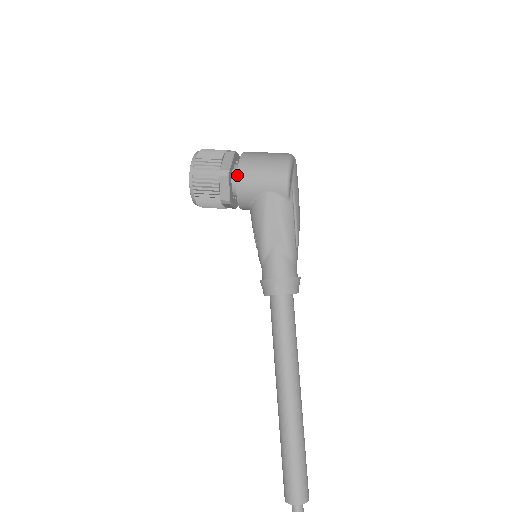
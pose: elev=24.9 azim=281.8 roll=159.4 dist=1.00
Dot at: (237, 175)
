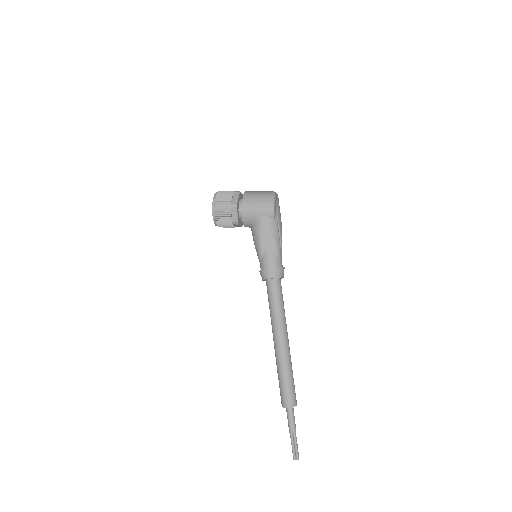
Dot at: (242, 206)
